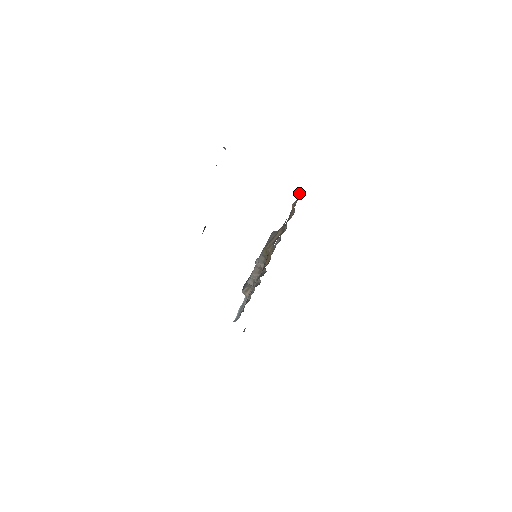
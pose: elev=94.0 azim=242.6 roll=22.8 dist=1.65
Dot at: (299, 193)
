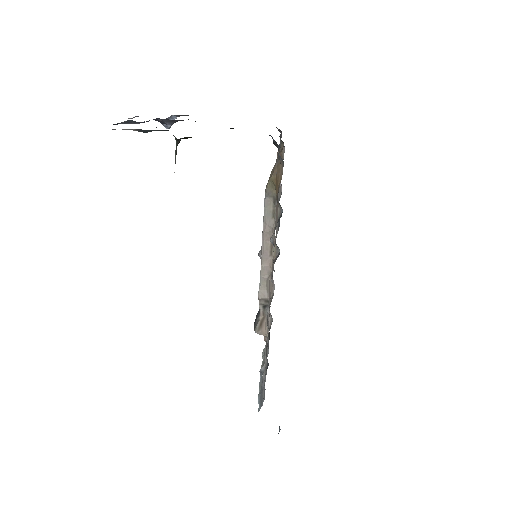
Dot at: occluded
